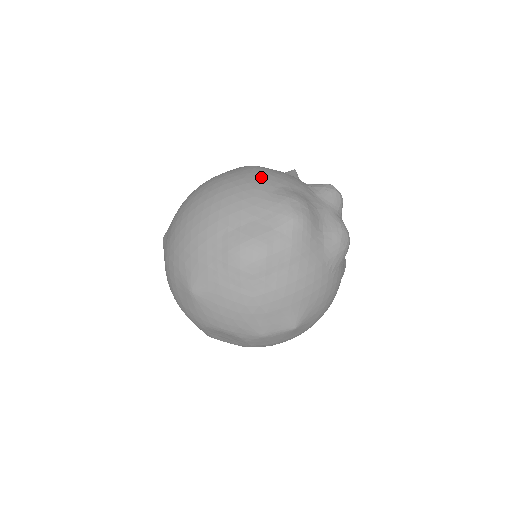
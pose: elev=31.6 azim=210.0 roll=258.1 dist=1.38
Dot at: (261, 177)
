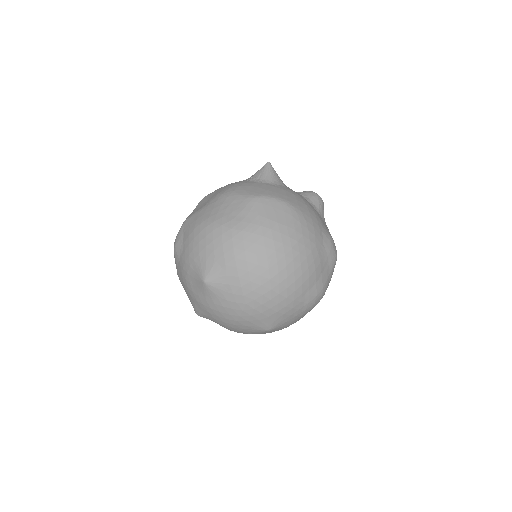
Dot at: (311, 227)
